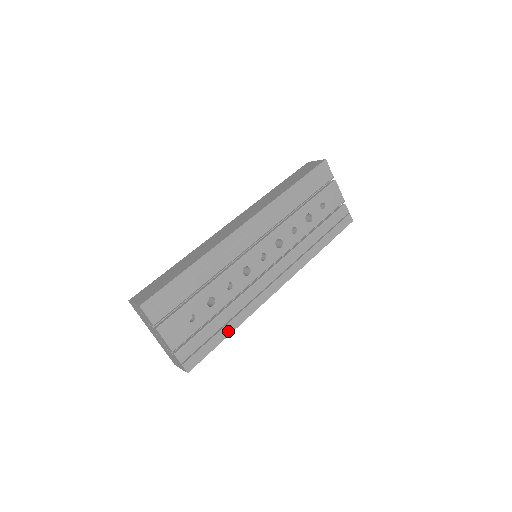
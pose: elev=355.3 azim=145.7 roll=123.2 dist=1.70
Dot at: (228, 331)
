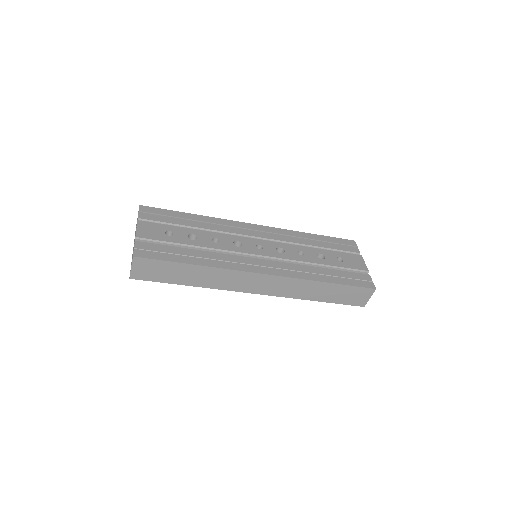
Dot at: (192, 262)
